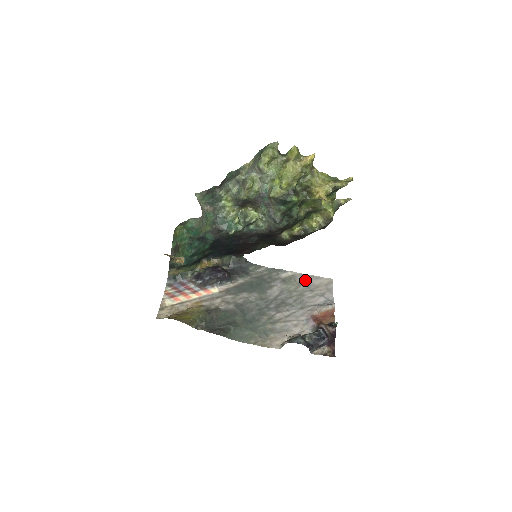
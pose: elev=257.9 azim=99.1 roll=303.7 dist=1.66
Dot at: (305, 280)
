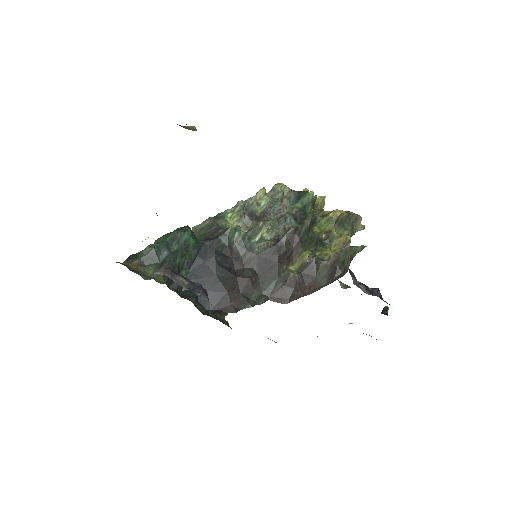
Dot at: occluded
